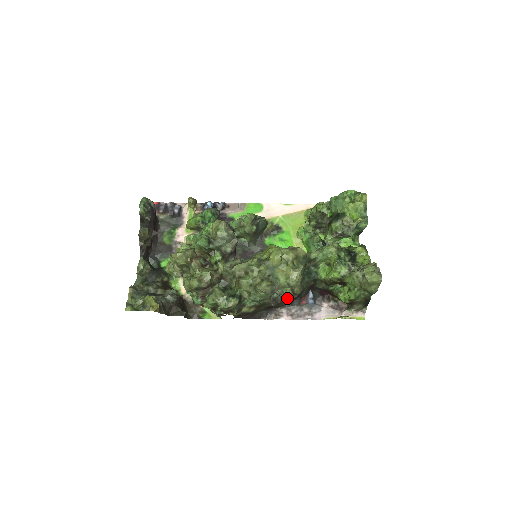
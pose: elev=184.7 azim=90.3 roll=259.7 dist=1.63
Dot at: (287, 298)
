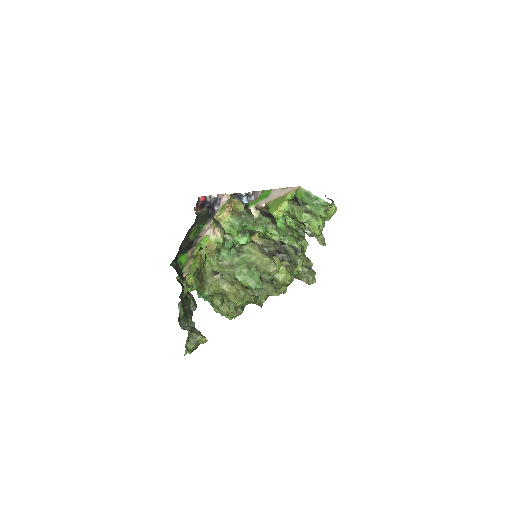
Dot at: occluded
